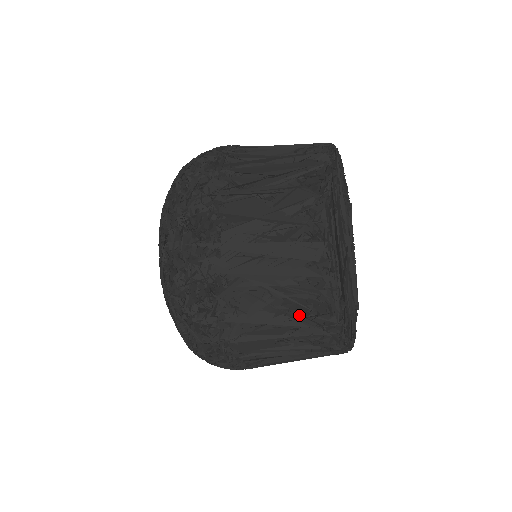
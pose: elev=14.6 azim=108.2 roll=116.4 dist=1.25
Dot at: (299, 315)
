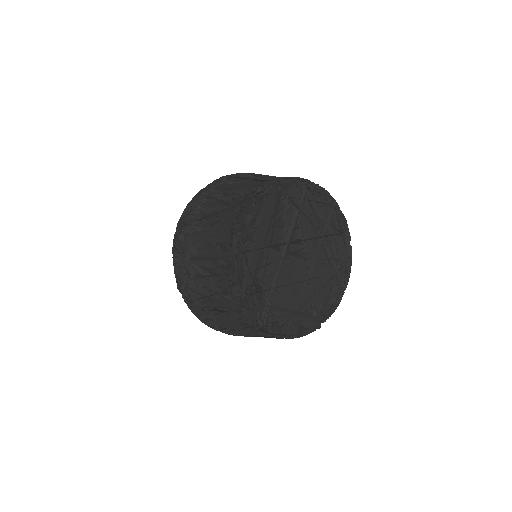
Dot at: occluded
